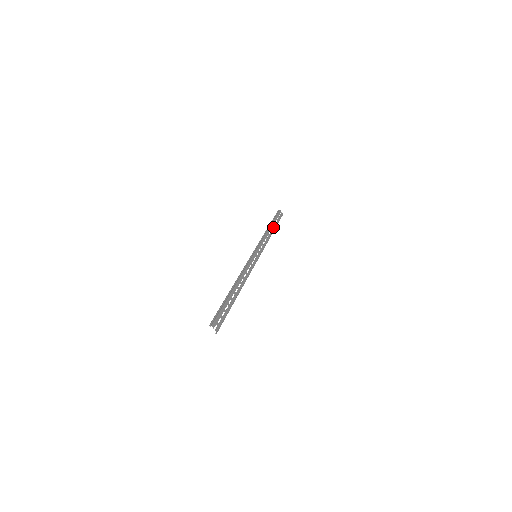
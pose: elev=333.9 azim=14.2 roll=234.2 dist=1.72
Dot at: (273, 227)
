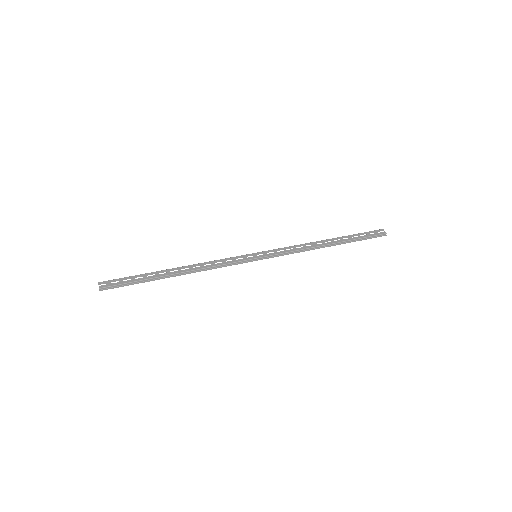
Dot at: (337, 240)
